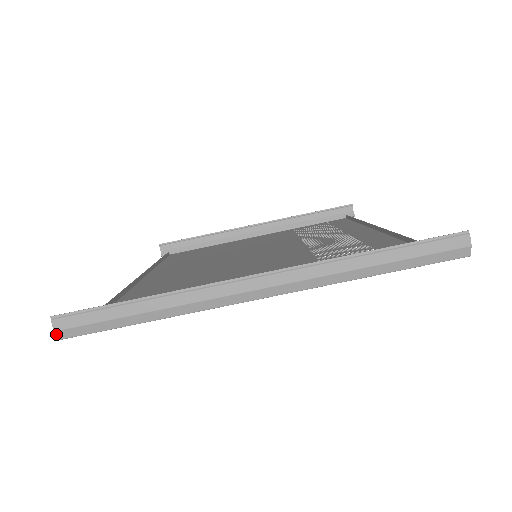
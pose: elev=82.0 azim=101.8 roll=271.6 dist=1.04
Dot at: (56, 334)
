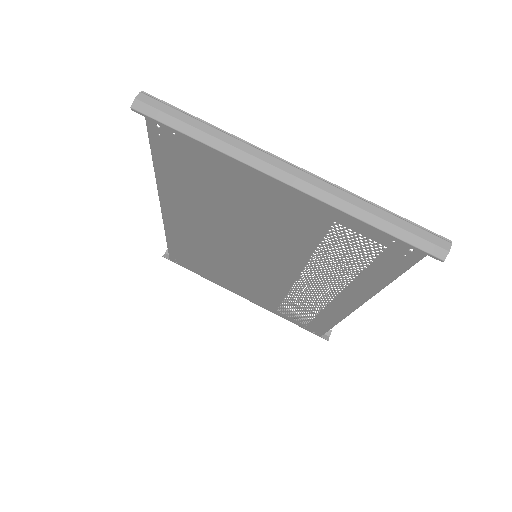
Dot at: (134, 101)
